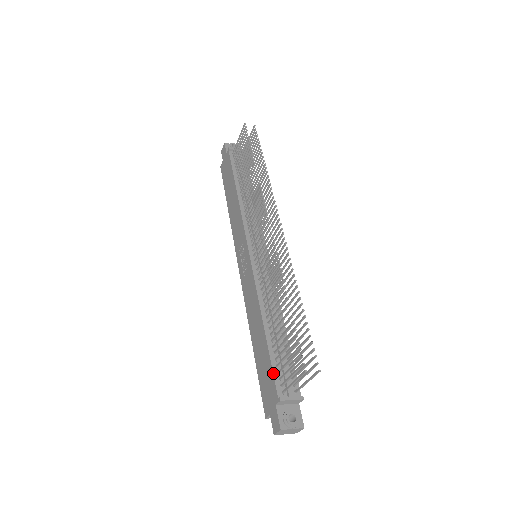
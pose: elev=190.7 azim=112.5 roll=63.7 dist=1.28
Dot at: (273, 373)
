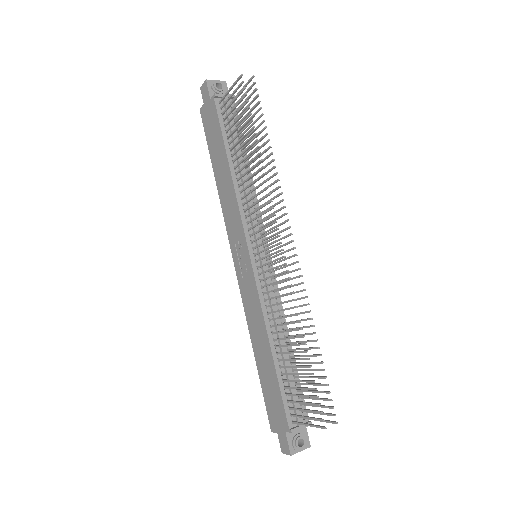
Dot at: (283, 403)
